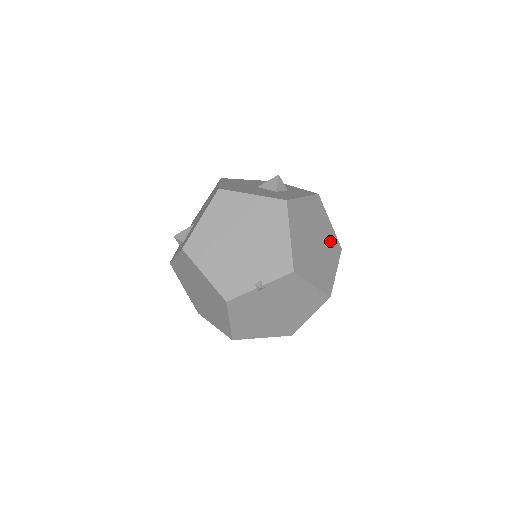
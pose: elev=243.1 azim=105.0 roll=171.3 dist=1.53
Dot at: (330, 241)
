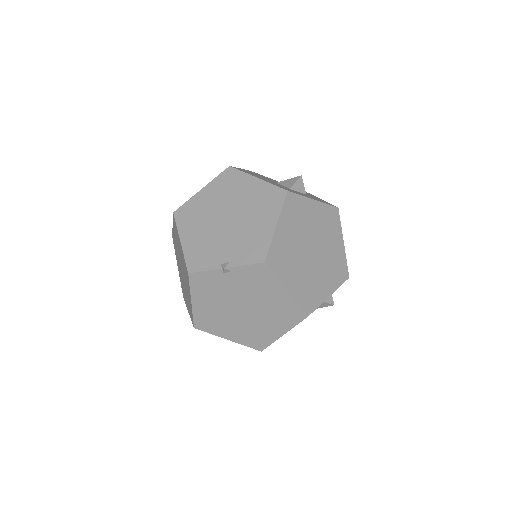
Dot at: (335, 261)
